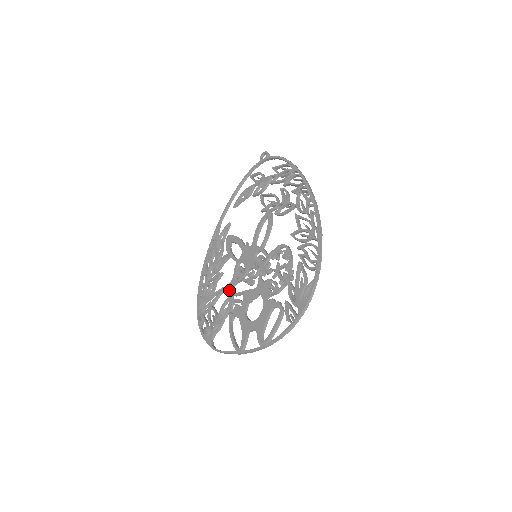
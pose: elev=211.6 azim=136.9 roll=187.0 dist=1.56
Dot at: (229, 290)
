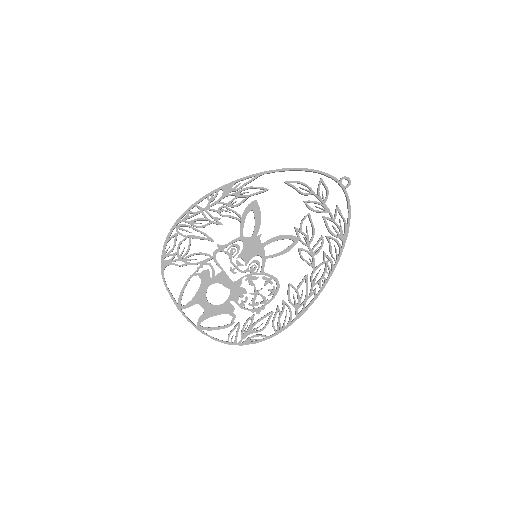
Dot at: (215, 250)
